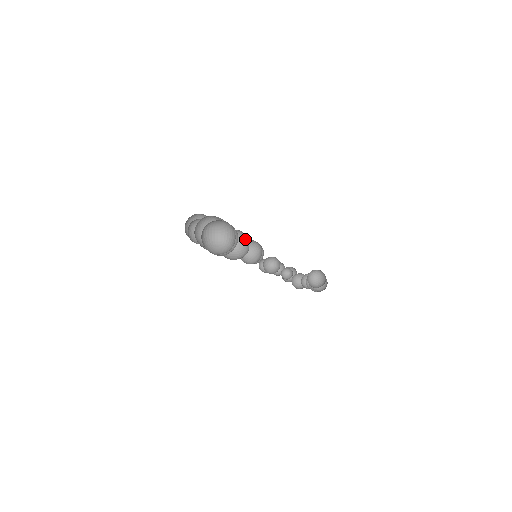
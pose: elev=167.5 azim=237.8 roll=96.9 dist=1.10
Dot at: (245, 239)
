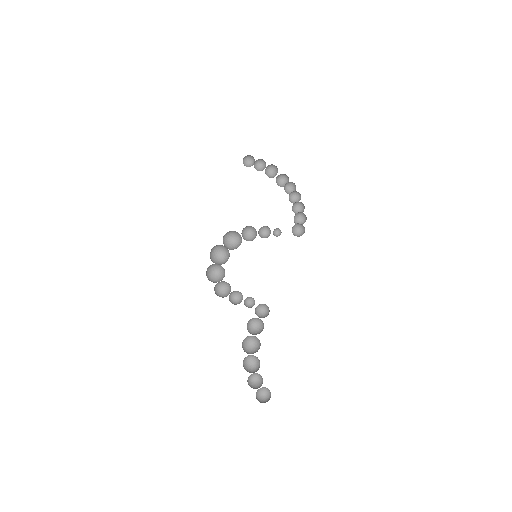
Dot at: occluded
